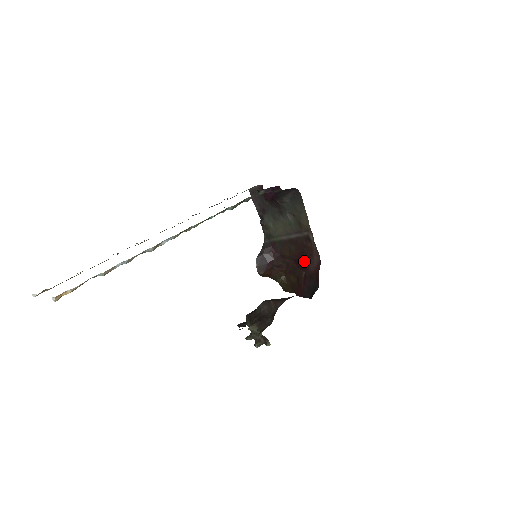
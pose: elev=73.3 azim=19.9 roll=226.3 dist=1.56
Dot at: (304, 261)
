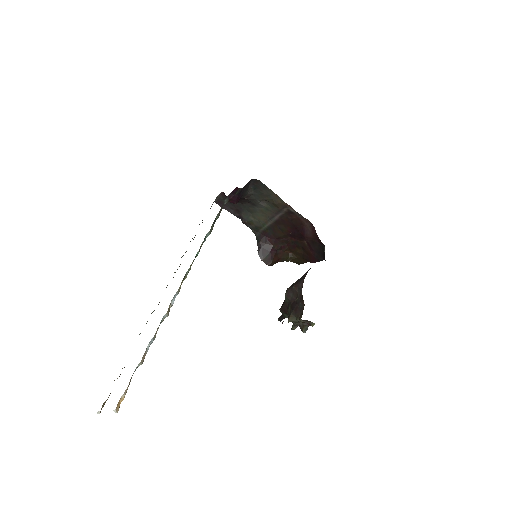
Dot at: (299, 232)
